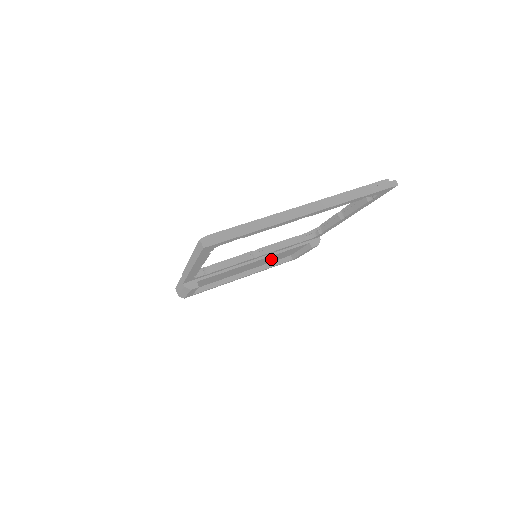
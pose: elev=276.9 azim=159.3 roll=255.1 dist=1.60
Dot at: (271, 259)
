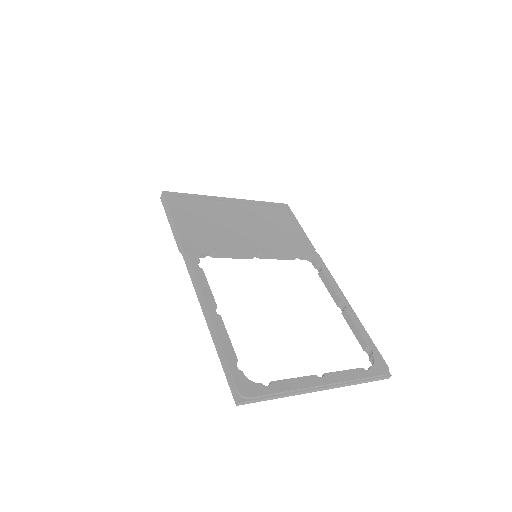
Dot at: occluded
